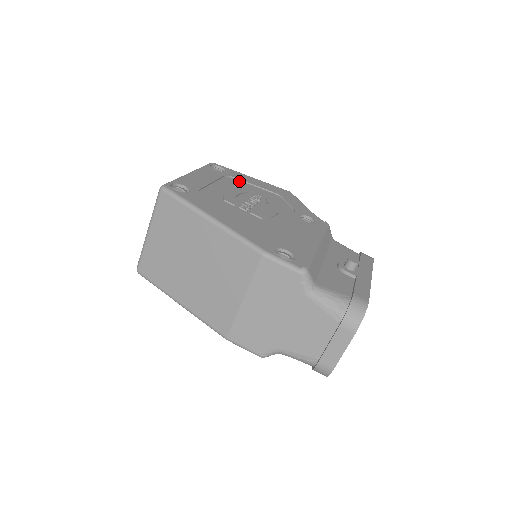
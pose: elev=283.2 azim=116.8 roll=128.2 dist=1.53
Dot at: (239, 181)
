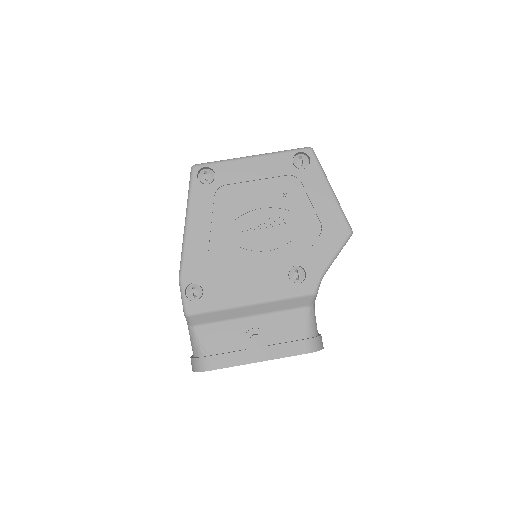
Dot at: (301, 188)
